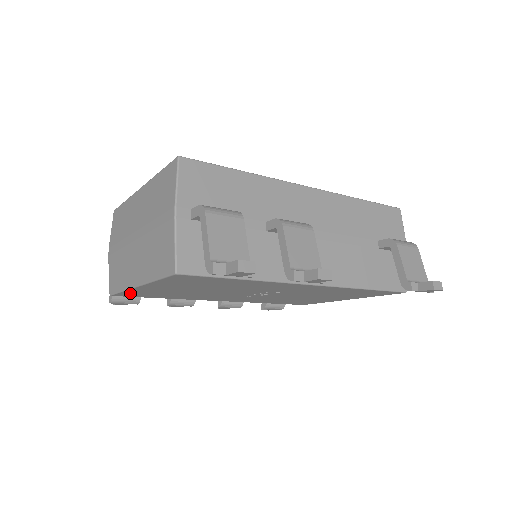
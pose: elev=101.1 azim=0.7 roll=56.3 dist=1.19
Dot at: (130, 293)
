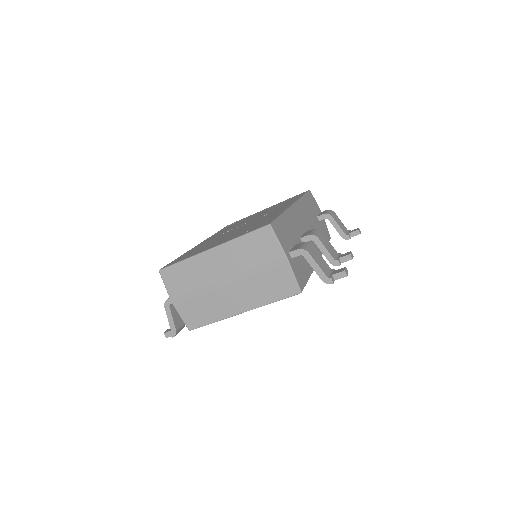
Dot at: occluded
